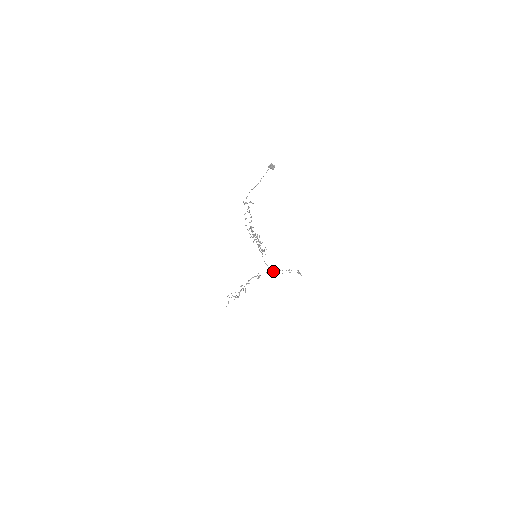
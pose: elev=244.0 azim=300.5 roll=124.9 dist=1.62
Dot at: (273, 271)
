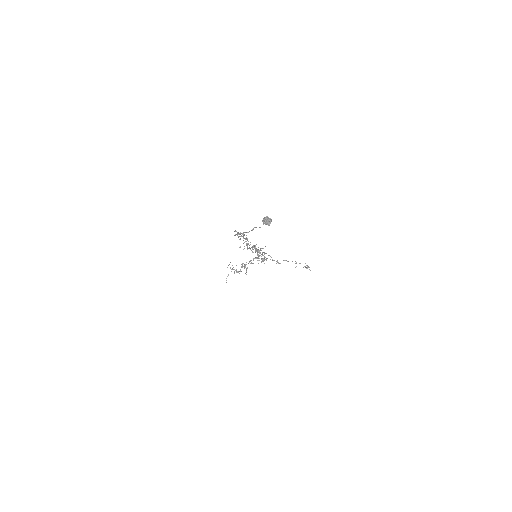
Dot at: (277, 262)
